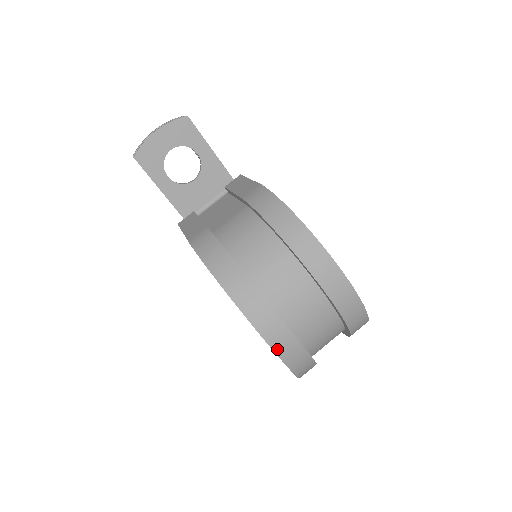
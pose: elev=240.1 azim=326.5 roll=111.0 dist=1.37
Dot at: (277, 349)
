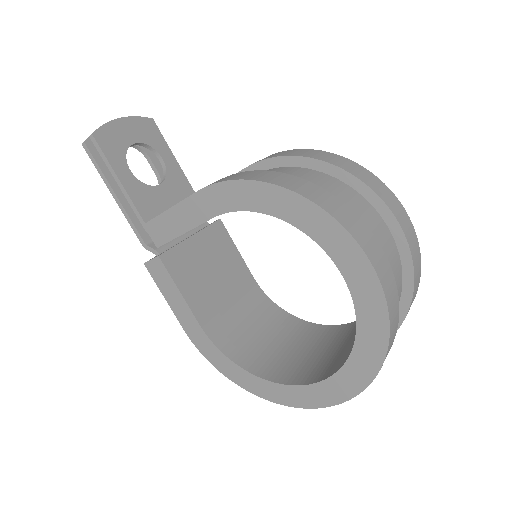
Dot at: (378, 271)
